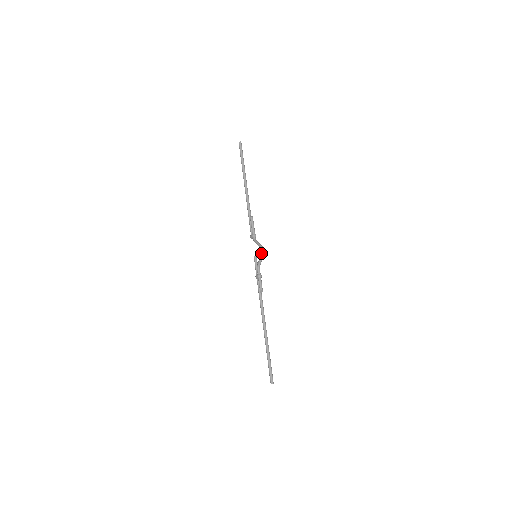
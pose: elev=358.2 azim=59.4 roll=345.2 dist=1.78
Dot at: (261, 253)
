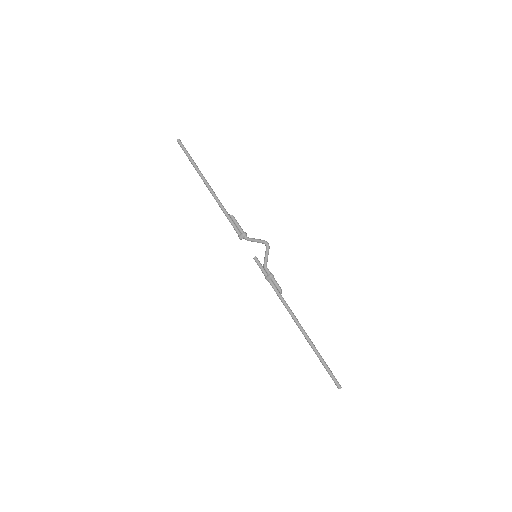
Dot at: (267, 247)
